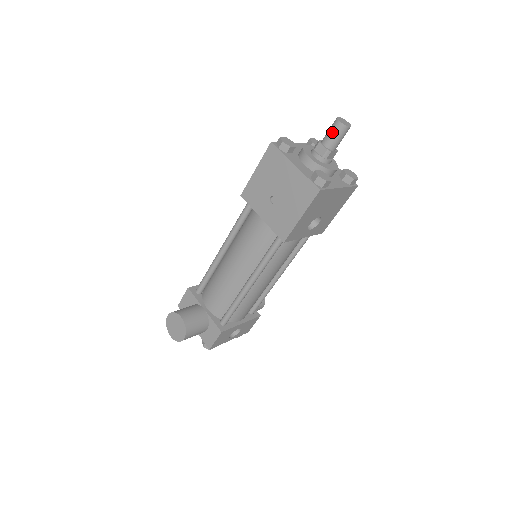
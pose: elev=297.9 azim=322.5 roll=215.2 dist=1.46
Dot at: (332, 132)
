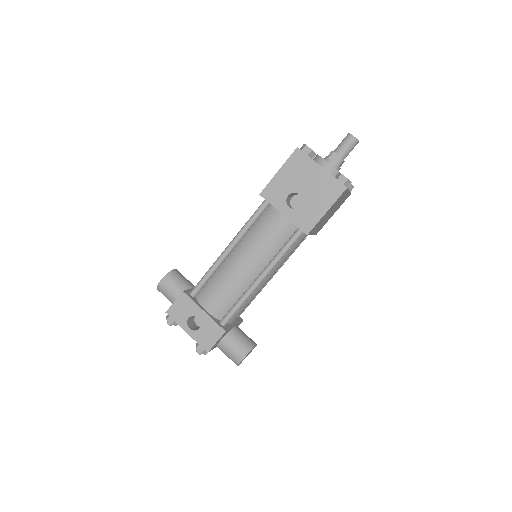
Dot at: (342, 142)
